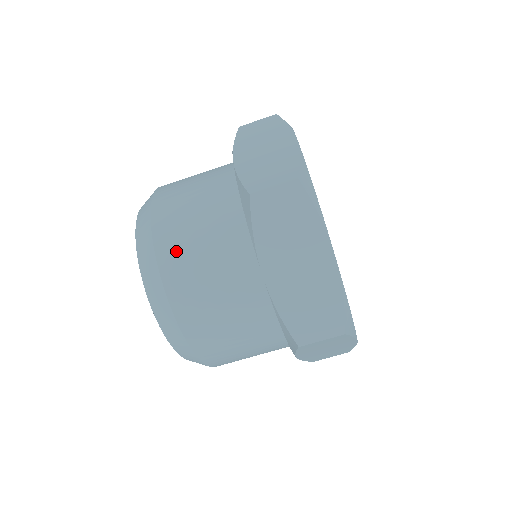
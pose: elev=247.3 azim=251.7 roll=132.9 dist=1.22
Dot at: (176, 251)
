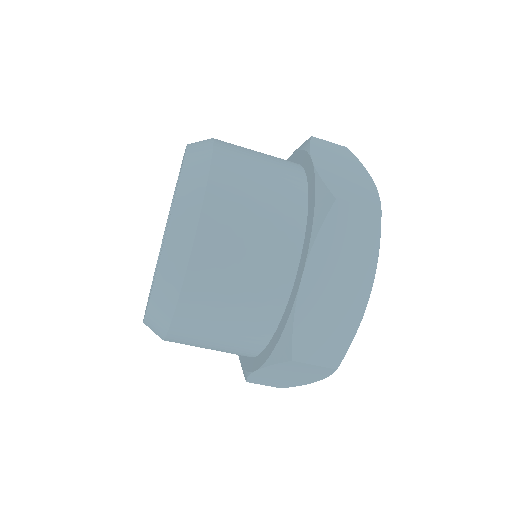
Dot at: (227, 207)
